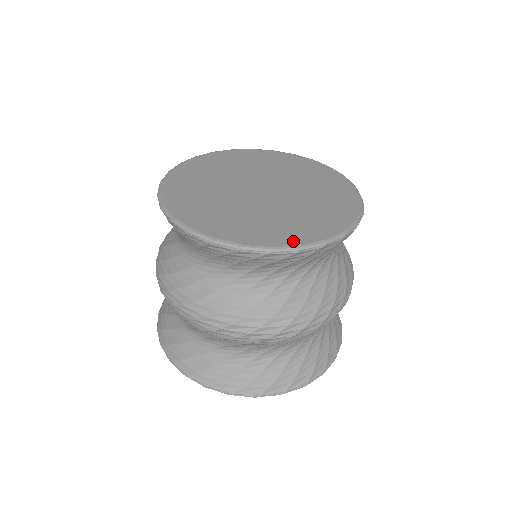
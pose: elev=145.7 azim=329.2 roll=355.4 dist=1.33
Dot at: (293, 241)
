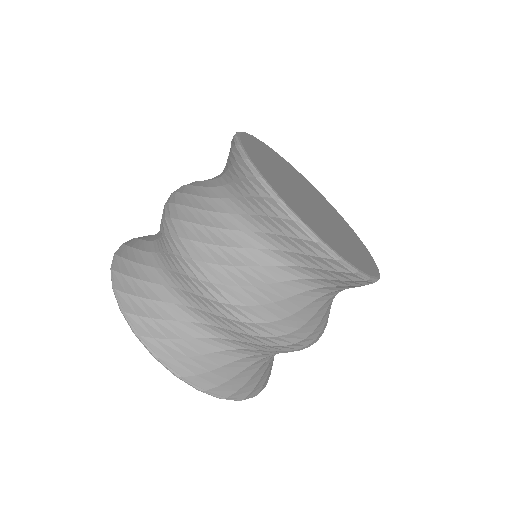
Dot at: (374, 270)
